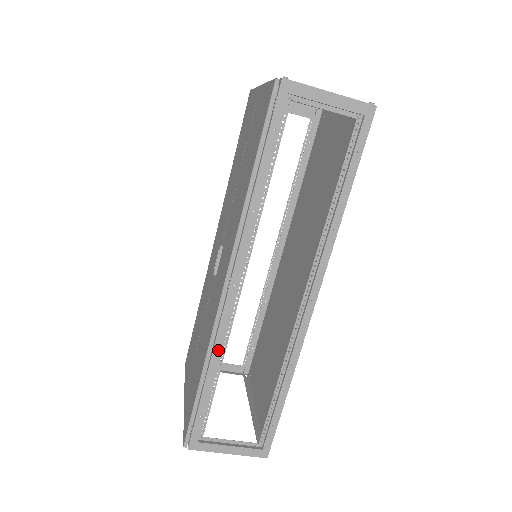
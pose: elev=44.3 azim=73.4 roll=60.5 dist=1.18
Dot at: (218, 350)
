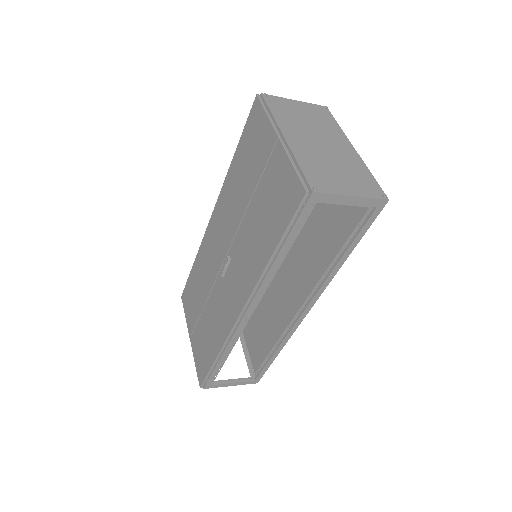
Dot at: (231, 345)
